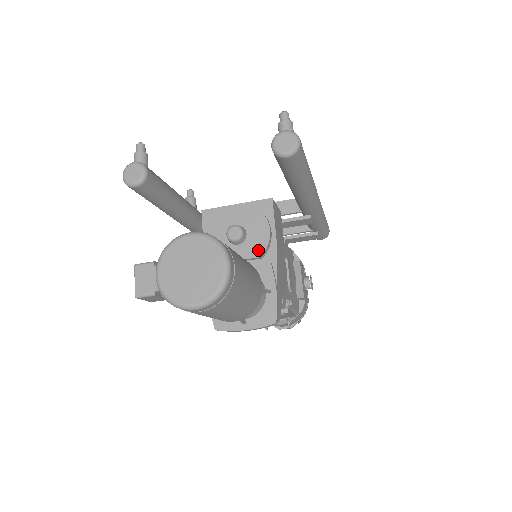
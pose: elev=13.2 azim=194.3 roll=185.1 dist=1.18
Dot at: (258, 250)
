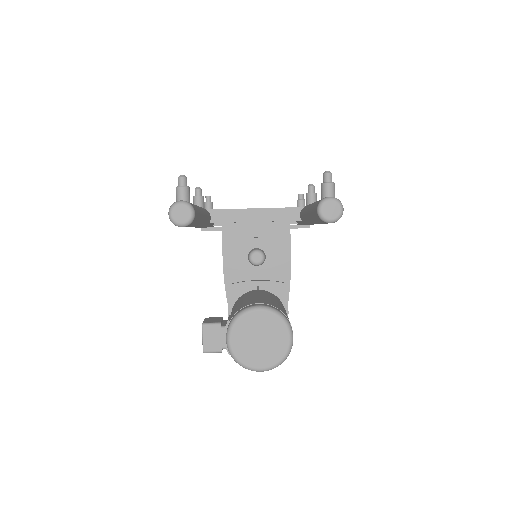
Dot at: (275, 273)
